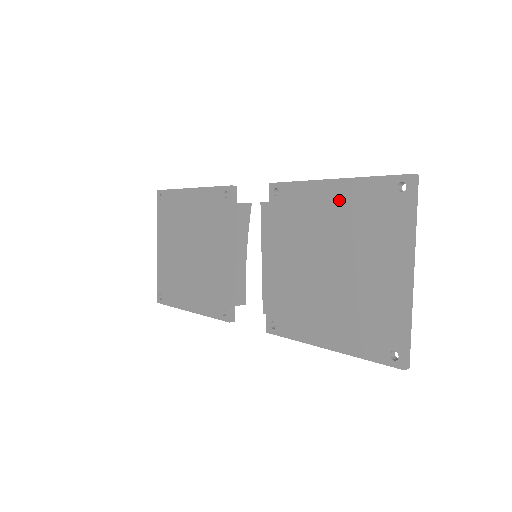
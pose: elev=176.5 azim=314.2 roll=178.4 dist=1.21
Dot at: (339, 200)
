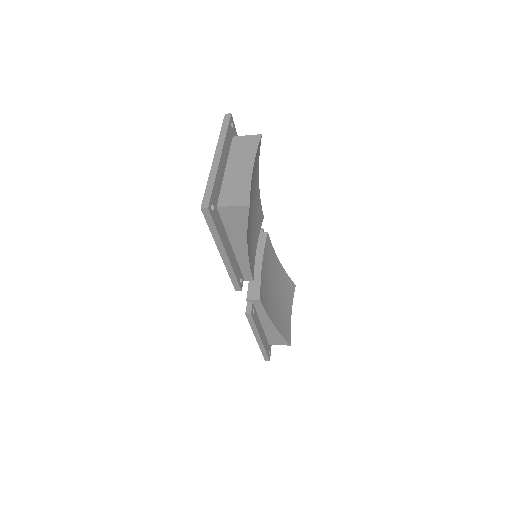
Dot at: occluded
